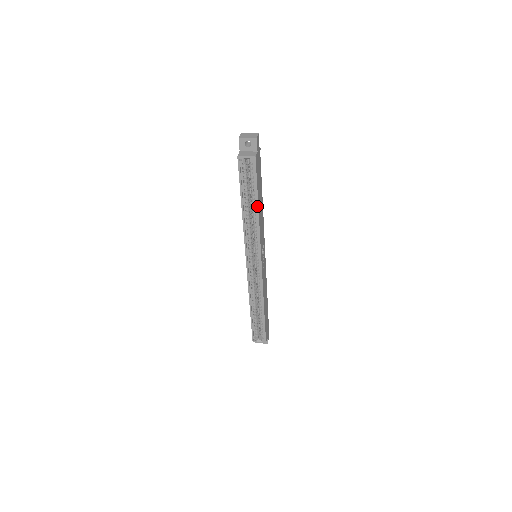
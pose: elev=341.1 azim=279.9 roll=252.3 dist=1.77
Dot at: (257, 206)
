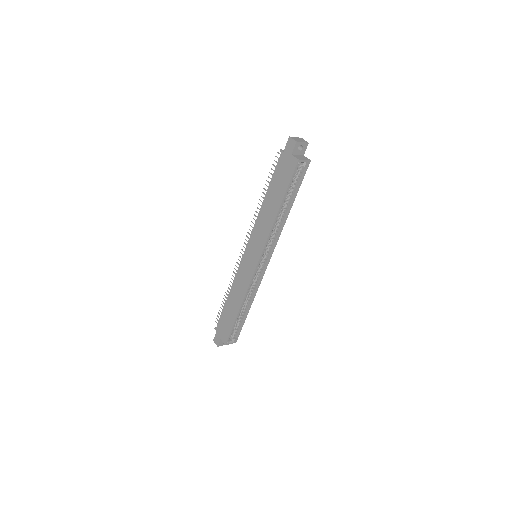
Dot at: (291, 207)
